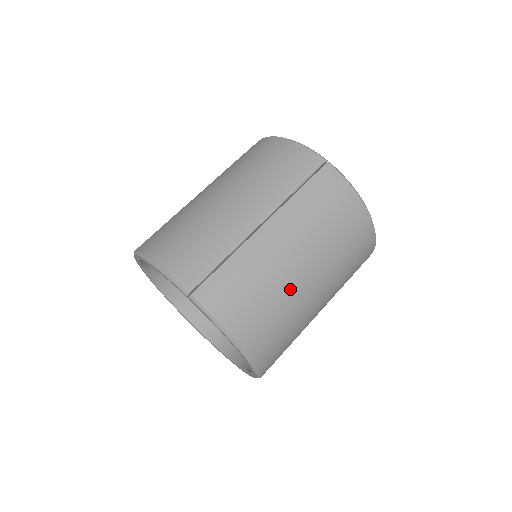
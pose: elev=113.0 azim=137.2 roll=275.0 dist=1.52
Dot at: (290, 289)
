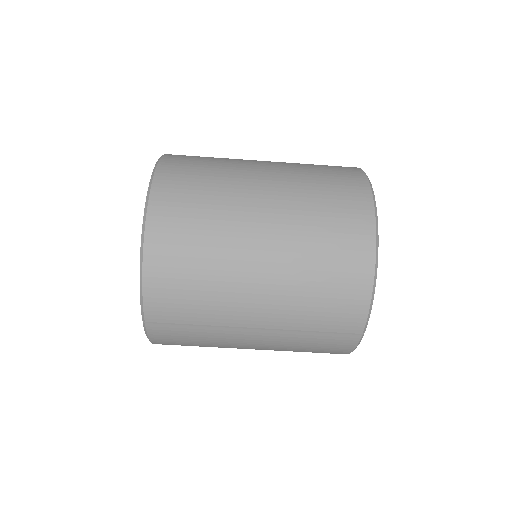
Dot at: occluded
